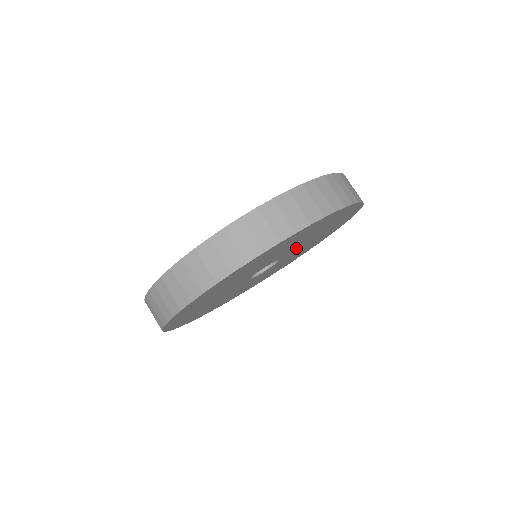
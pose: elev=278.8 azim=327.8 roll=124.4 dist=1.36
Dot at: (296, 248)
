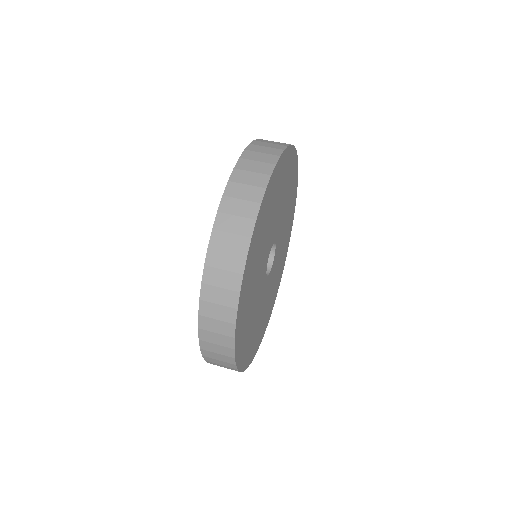
Dot at: (280, 236)
